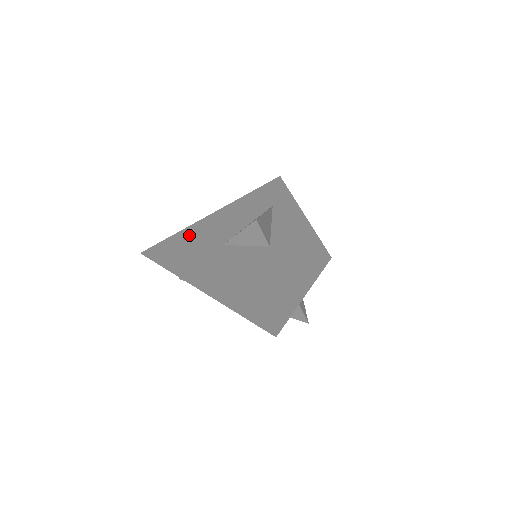
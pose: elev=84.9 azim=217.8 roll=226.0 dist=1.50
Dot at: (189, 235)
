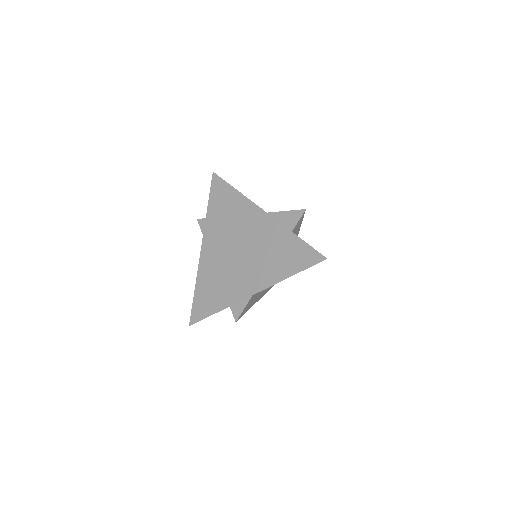
Dot at: occluded
